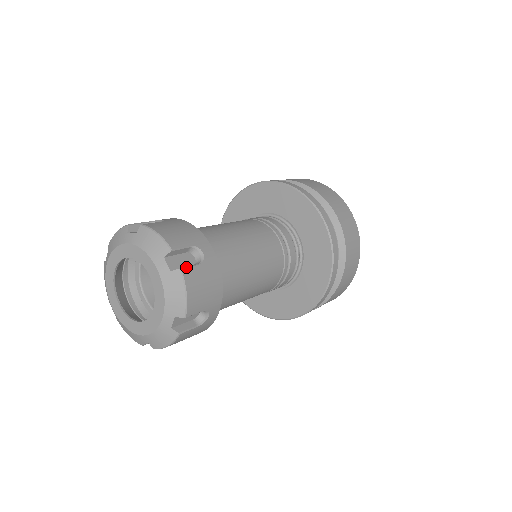
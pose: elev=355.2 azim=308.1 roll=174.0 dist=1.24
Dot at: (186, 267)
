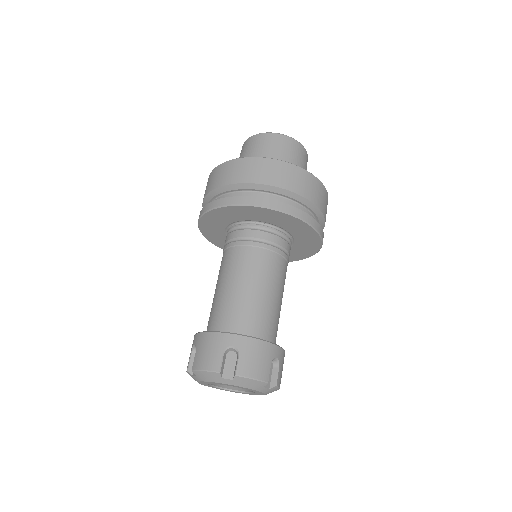
Dot at: (277, 380)
